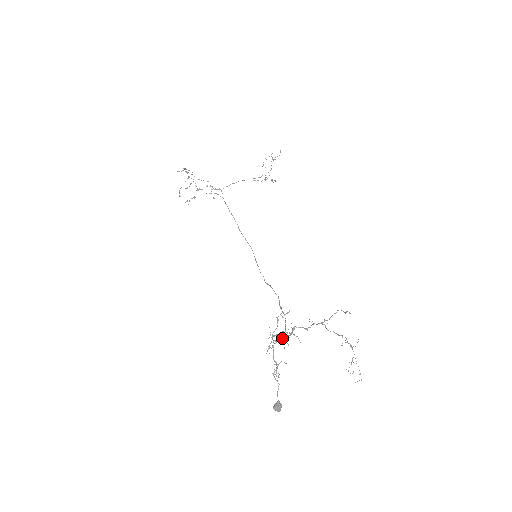
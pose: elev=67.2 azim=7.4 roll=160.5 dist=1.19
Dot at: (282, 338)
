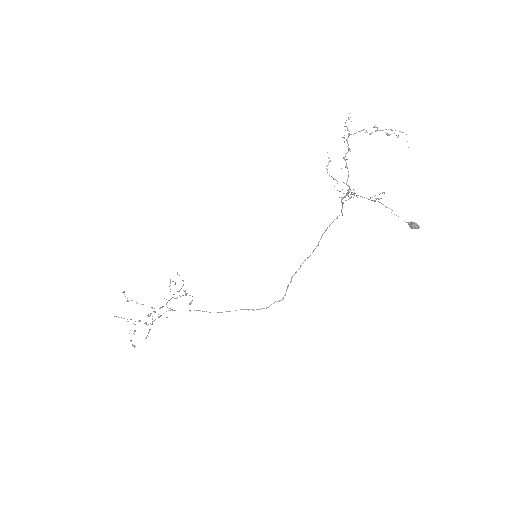
Dot at: (347, 190)
